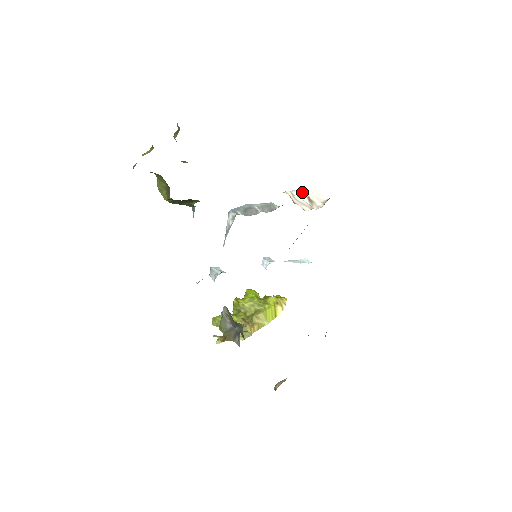
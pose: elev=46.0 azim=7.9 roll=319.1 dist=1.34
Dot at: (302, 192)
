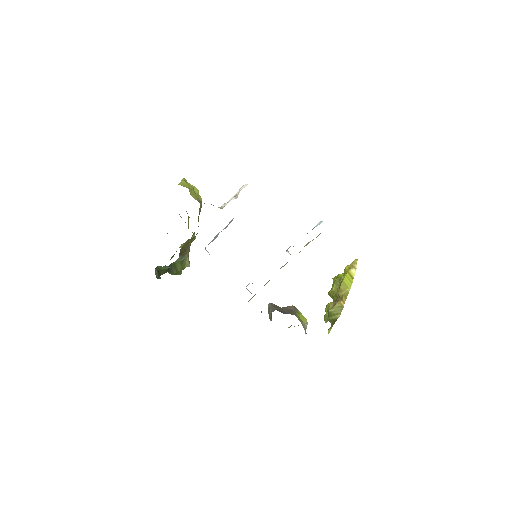
Dot at: (234, 196)
